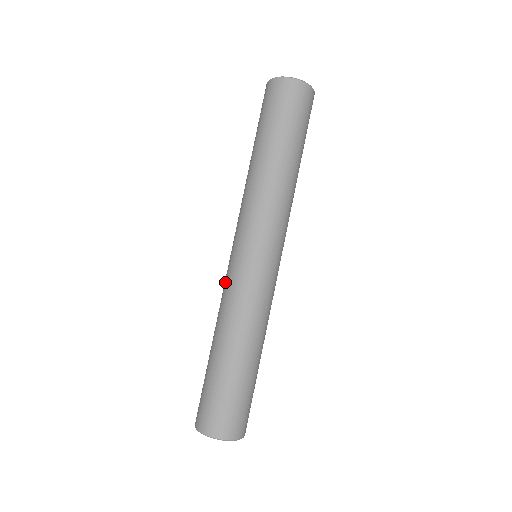
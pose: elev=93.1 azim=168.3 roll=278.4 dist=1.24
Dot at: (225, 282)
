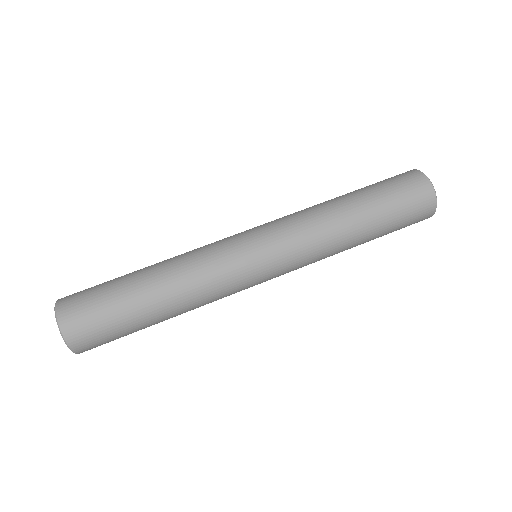
Dot at: (215, 242)
